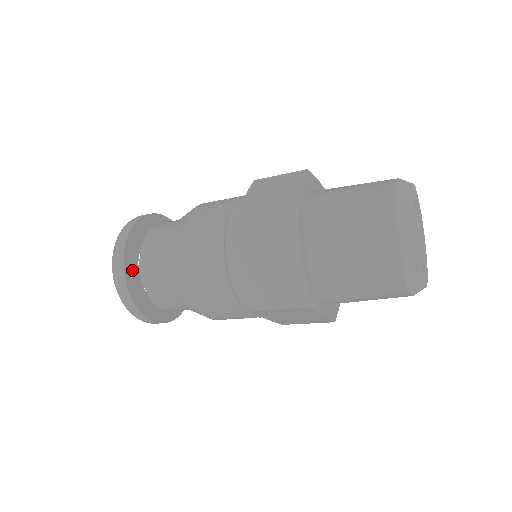
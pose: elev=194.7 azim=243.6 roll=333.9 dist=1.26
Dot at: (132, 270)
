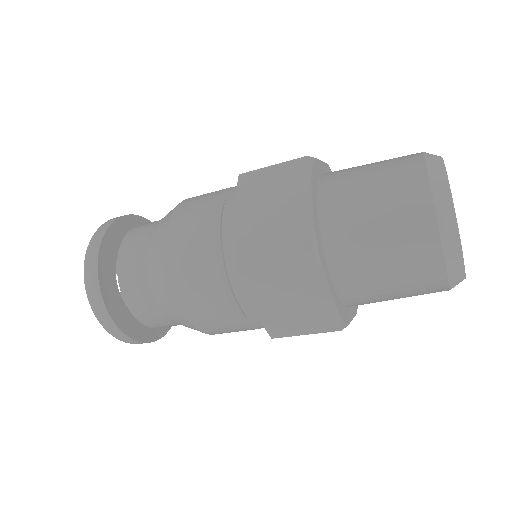
Dot at: (115, 302)
